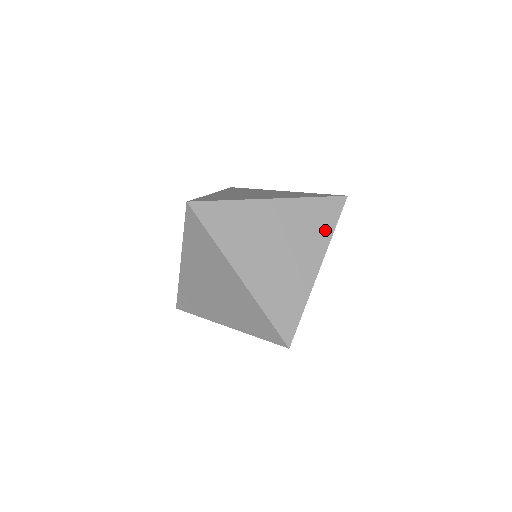
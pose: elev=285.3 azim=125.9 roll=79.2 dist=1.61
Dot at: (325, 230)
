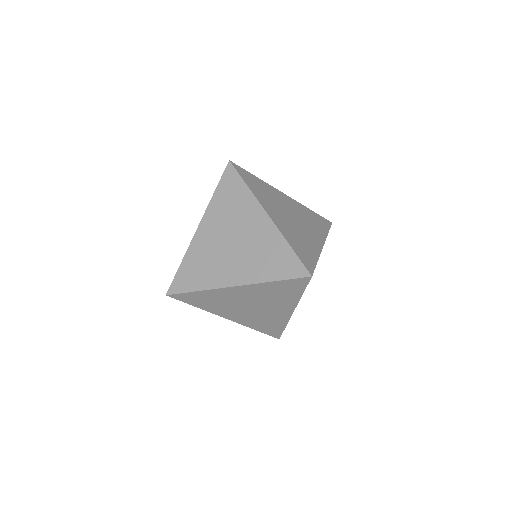
Dot at: (292, 296)
